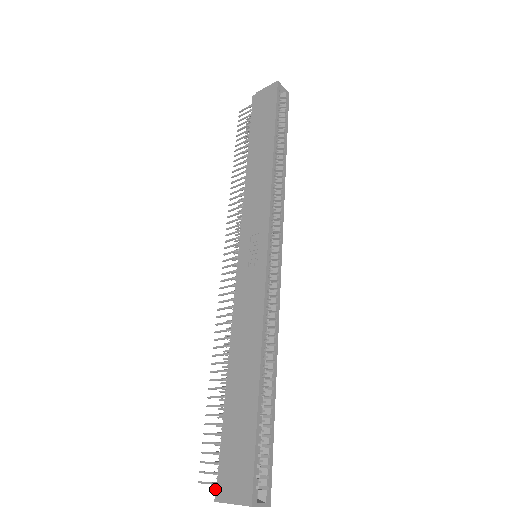
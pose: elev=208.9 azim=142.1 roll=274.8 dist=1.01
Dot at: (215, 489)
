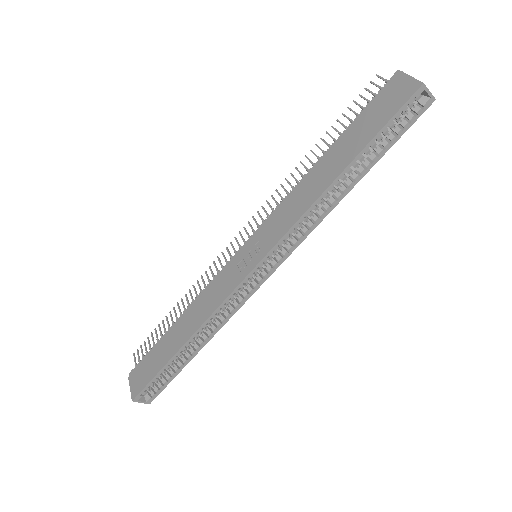
Dot at: (132, 369)
